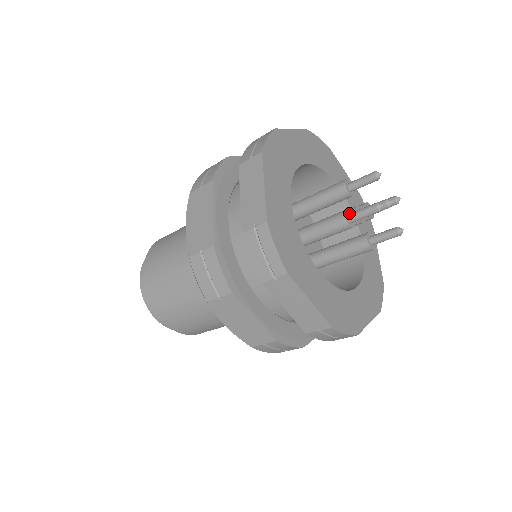
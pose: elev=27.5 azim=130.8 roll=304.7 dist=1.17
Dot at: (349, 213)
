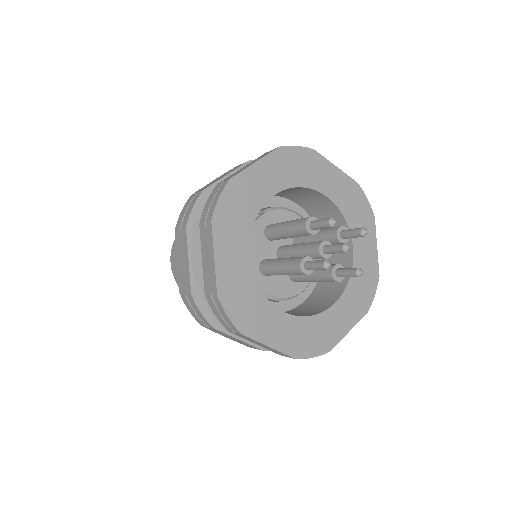
Dot at: (307, 259)
